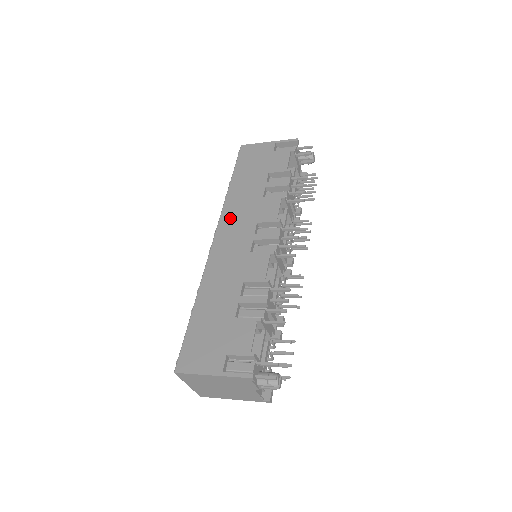
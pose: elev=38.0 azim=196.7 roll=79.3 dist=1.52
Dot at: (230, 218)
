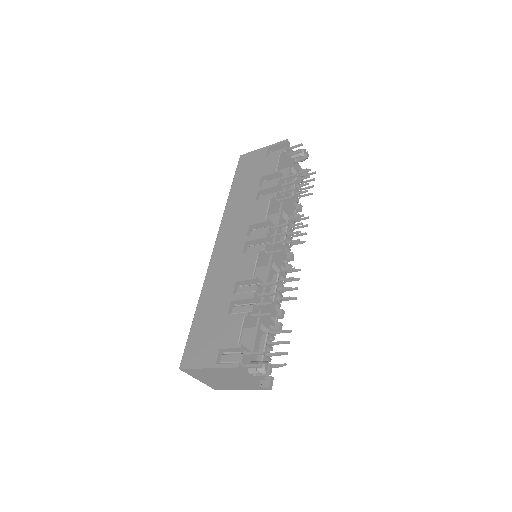
Dot at: (228, 225)
